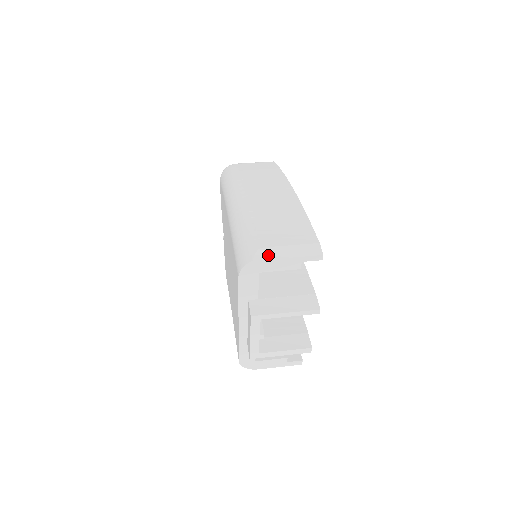
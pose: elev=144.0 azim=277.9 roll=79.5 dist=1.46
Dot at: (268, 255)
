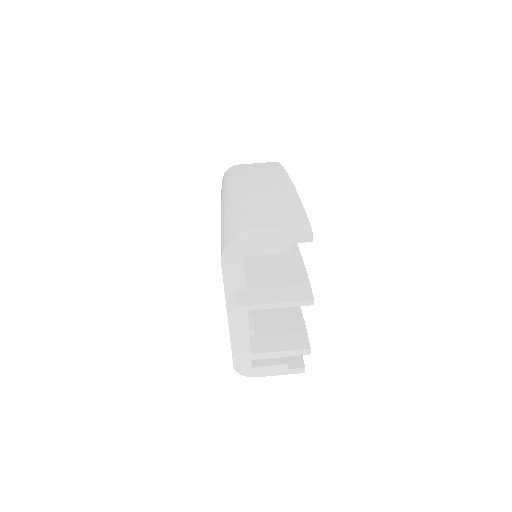
Dot at: (252, 236)
